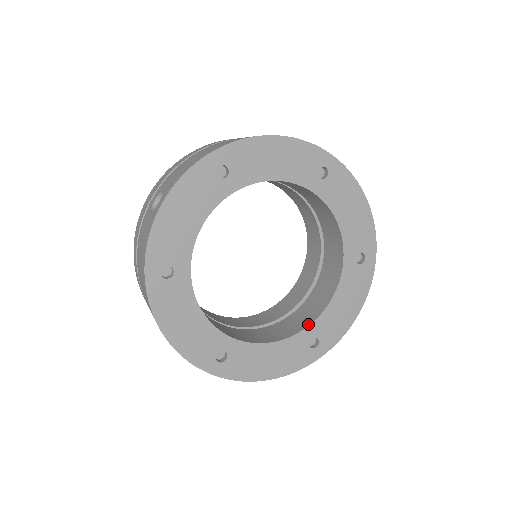
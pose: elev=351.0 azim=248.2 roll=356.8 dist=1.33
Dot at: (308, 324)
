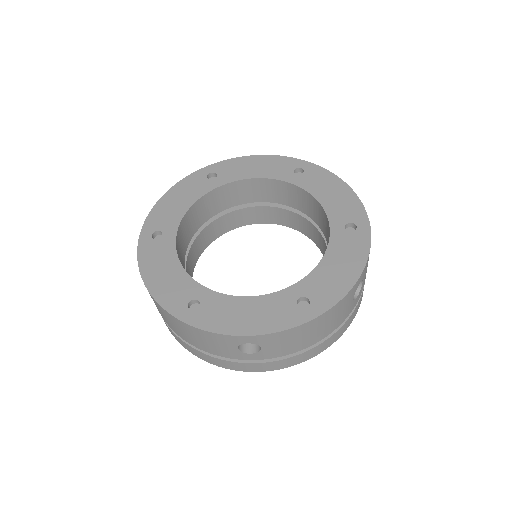
Dot at: (295, 284)
